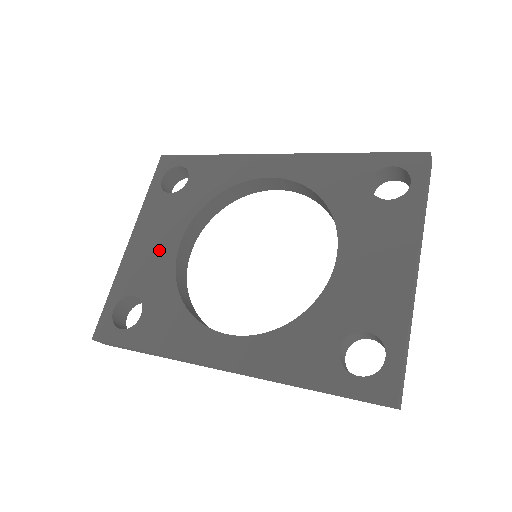
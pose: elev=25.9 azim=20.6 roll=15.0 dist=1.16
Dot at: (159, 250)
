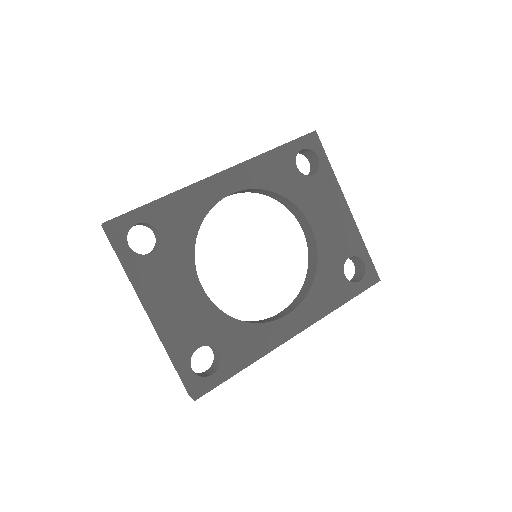
Dot at: (188, 303)
